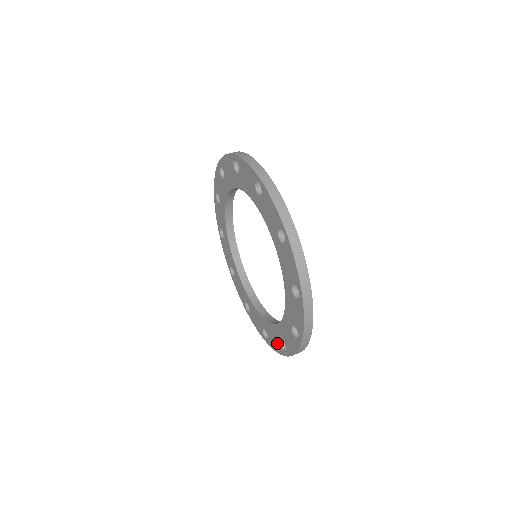
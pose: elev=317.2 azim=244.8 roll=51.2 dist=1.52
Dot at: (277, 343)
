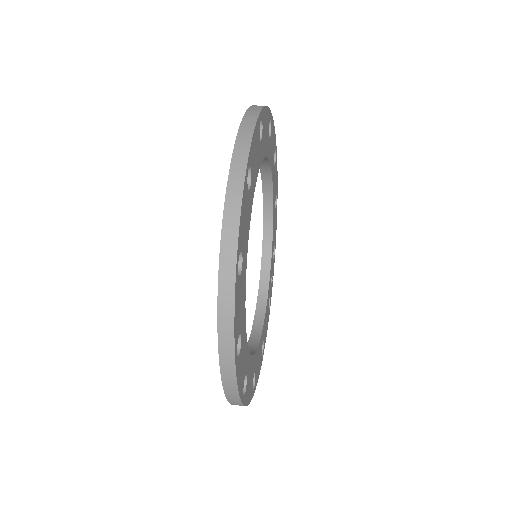
Dot at: occluded
